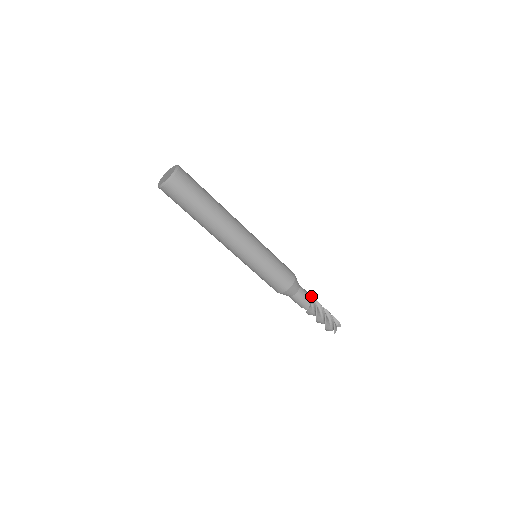
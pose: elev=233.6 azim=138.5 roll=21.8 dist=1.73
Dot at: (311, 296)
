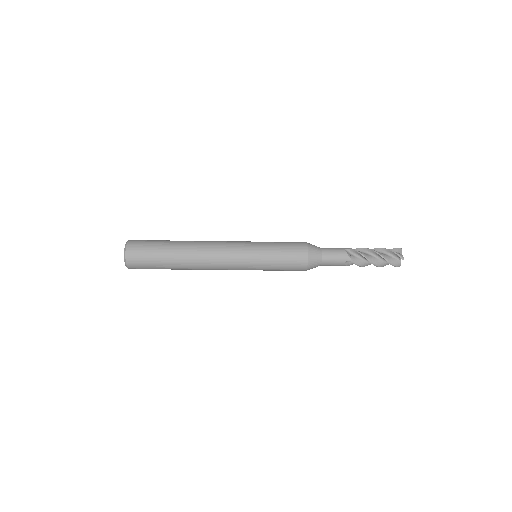
Dot at: (344, 255)
